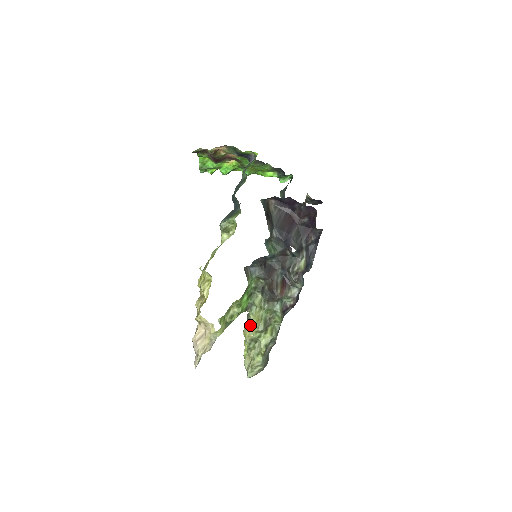
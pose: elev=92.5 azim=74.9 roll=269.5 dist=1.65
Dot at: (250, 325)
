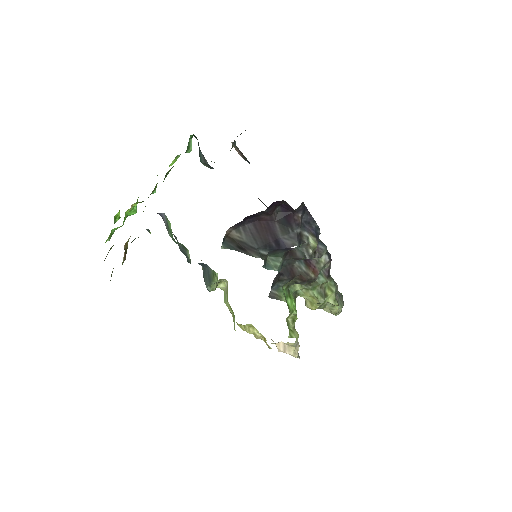
Dot at: (308, 302)
